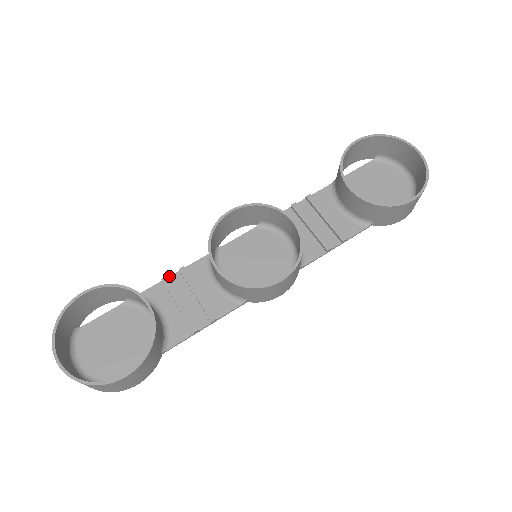
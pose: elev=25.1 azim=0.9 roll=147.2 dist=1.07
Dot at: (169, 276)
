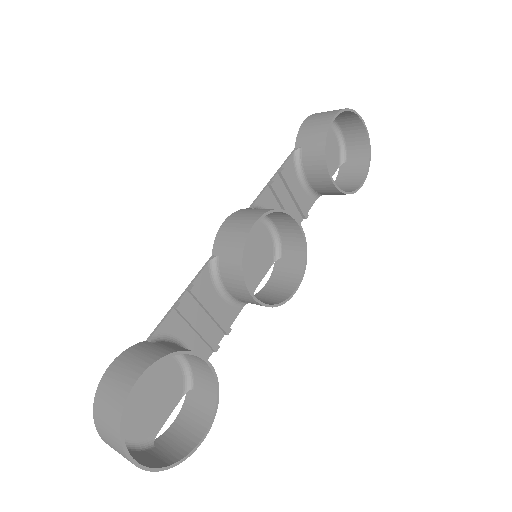
Dot at: (179, 300)
